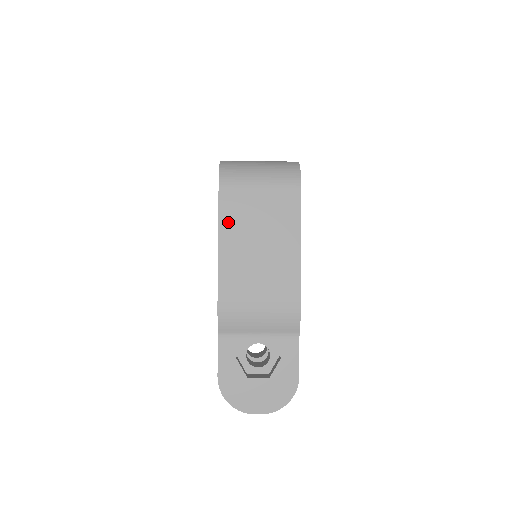
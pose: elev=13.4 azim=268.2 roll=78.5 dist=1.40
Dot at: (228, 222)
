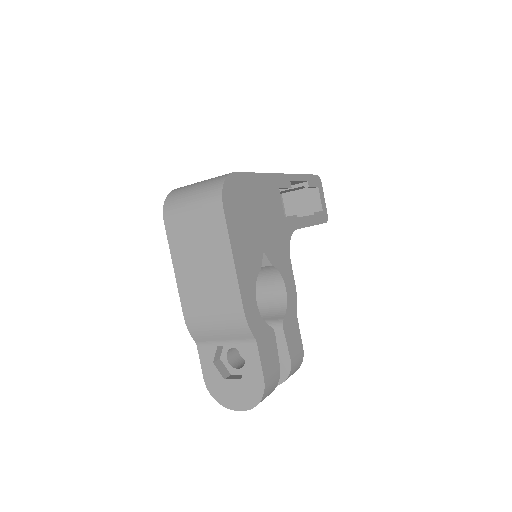
Dot at: (176, 248)
